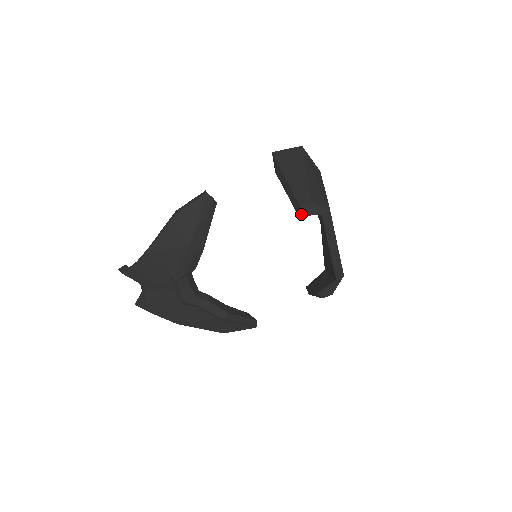
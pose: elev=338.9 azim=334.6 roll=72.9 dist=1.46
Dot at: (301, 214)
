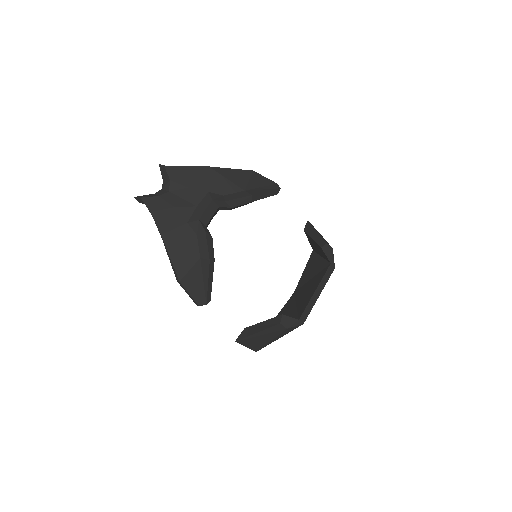
Dot at: (323, 248)
